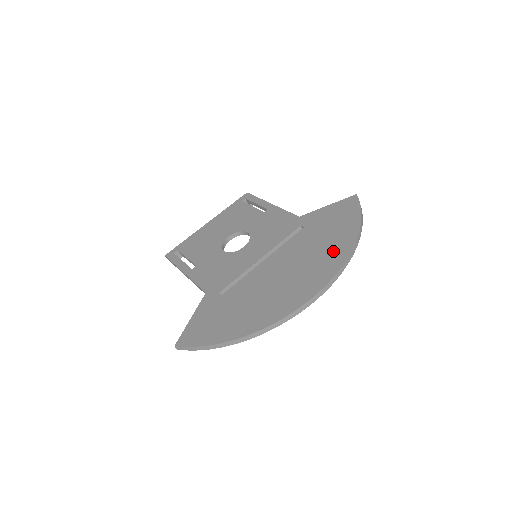
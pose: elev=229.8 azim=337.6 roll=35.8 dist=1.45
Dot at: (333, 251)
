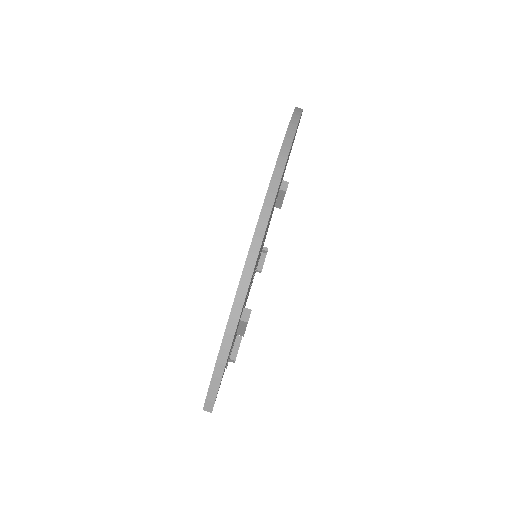
Dot at: occluded
